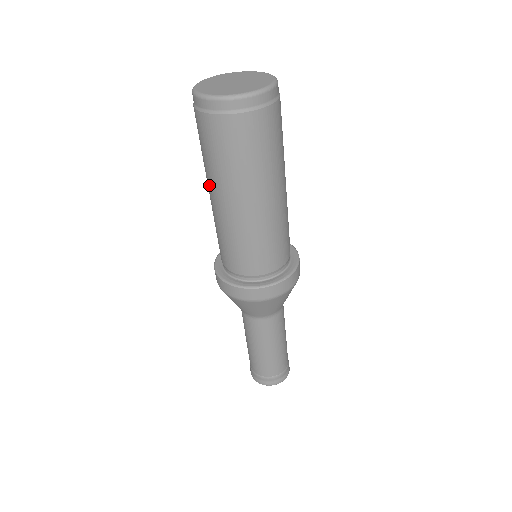
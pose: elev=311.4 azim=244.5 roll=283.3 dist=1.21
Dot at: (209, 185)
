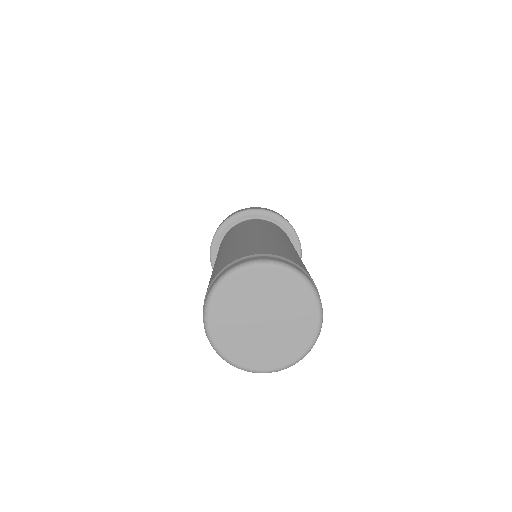
Dot at: occluded
